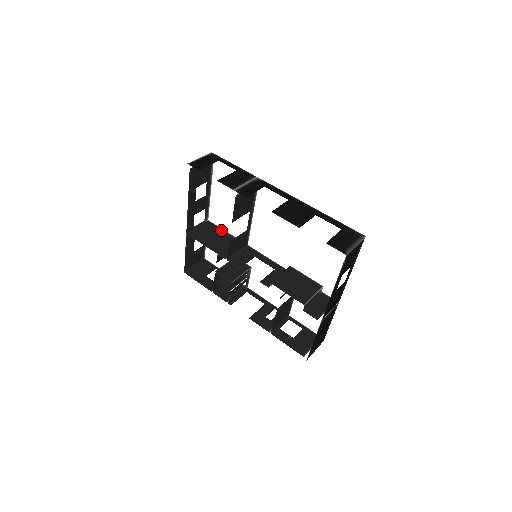
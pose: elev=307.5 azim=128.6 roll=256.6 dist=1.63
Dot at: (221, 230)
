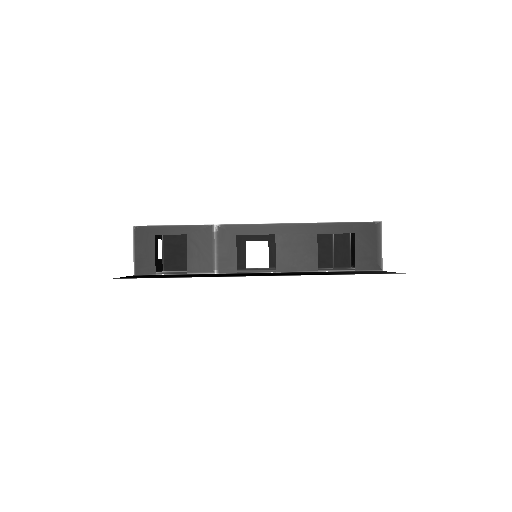
Dot at: (186, 235)
